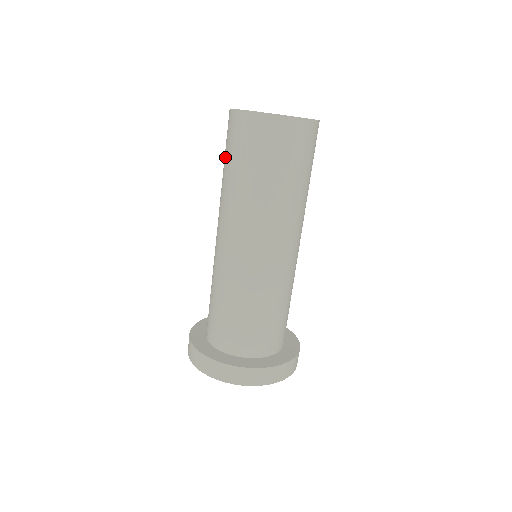
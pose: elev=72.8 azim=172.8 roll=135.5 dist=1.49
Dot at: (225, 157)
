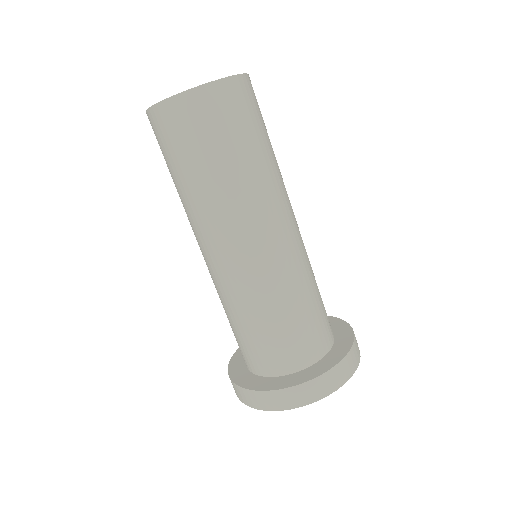
Dot at: (172, 165)
